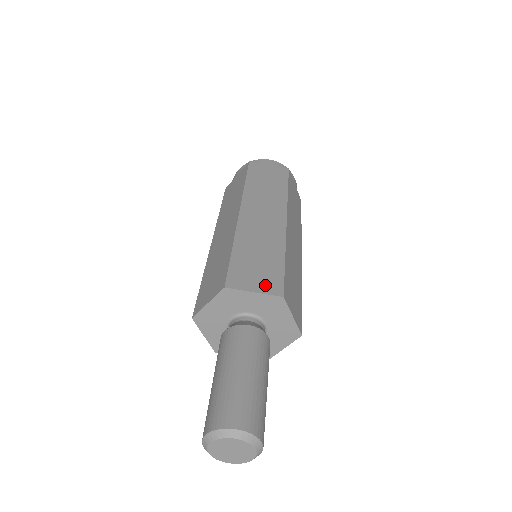
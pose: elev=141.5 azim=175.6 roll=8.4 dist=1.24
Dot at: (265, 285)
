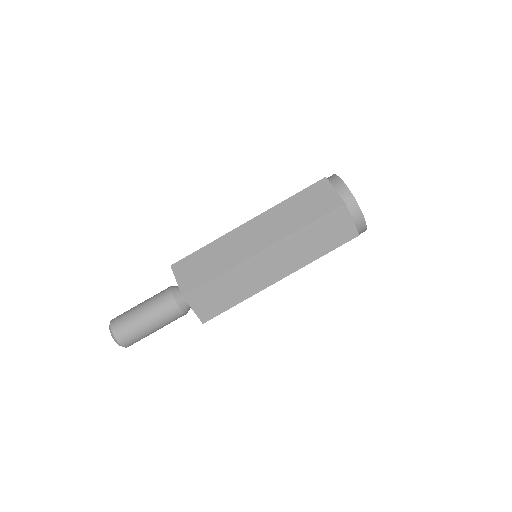
Dot at: (186, 282)
